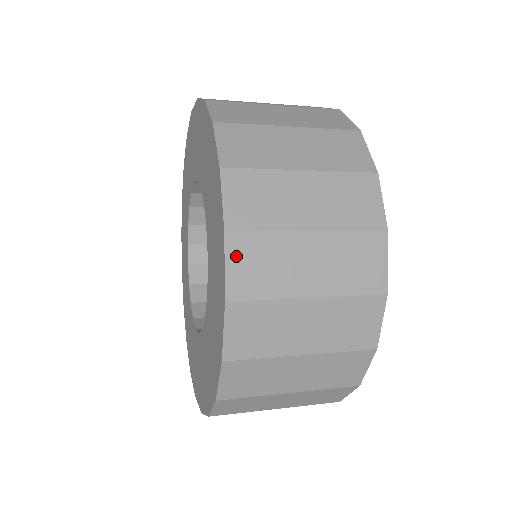
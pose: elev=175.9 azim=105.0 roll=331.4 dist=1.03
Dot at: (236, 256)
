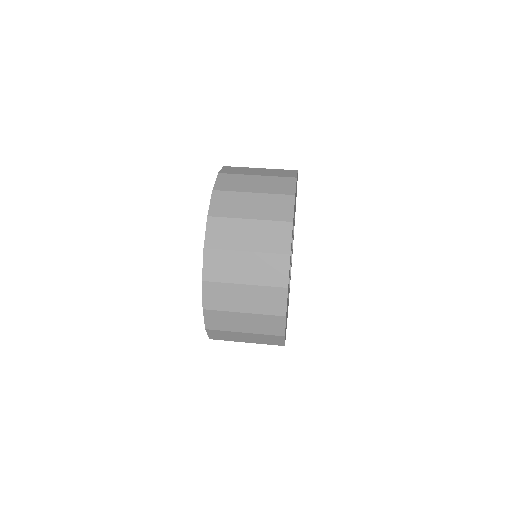
Dot at: (211, 228)
